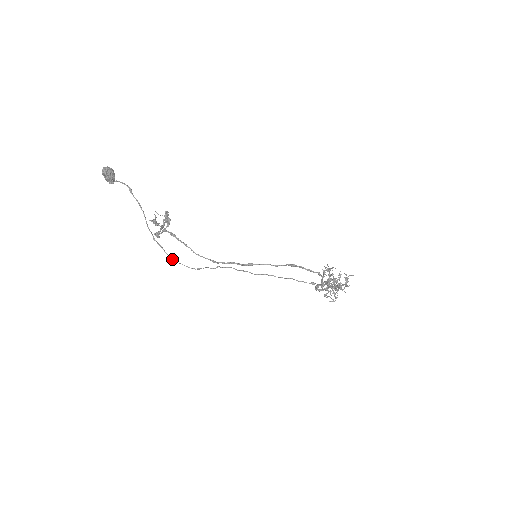
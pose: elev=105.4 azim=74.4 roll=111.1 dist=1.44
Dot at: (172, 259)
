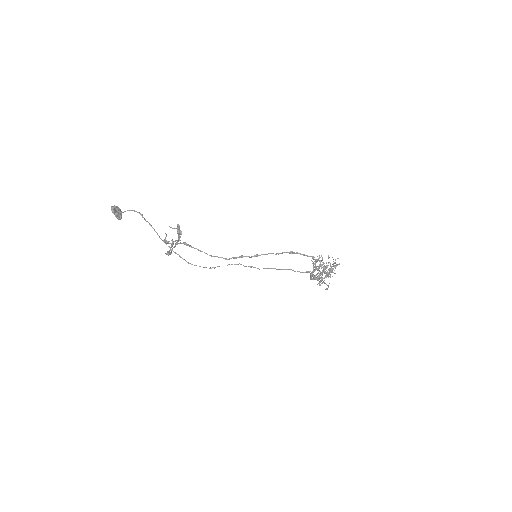
Dot at: (190, 263)
